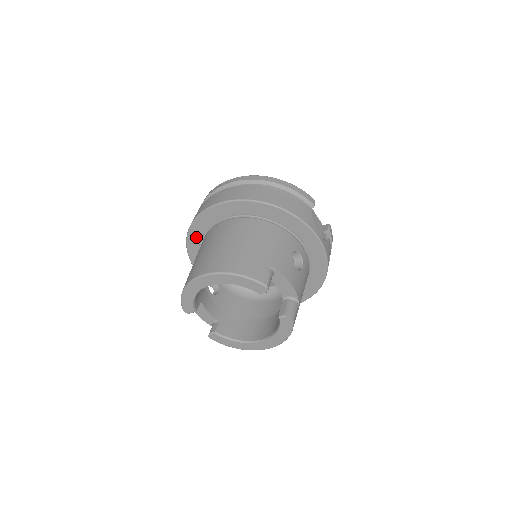
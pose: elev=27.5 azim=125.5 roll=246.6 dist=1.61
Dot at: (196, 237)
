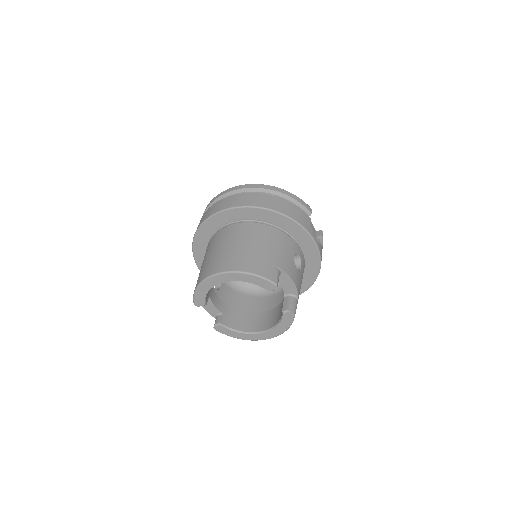
Dot at: (203, 237)
